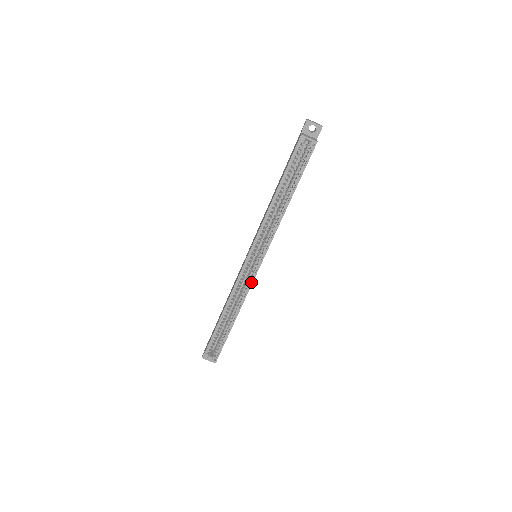
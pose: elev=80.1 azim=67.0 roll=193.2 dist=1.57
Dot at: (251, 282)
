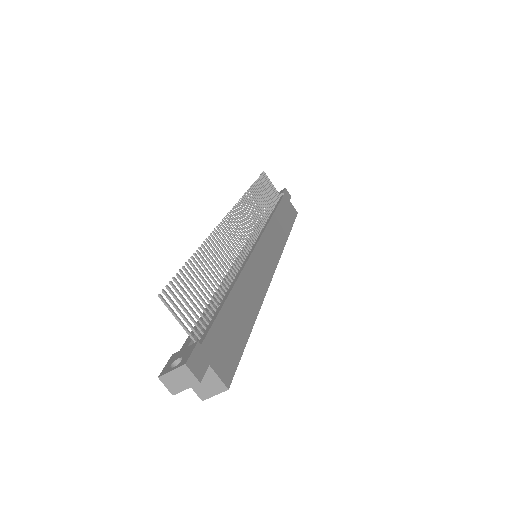
Dot at: (279, 258)
